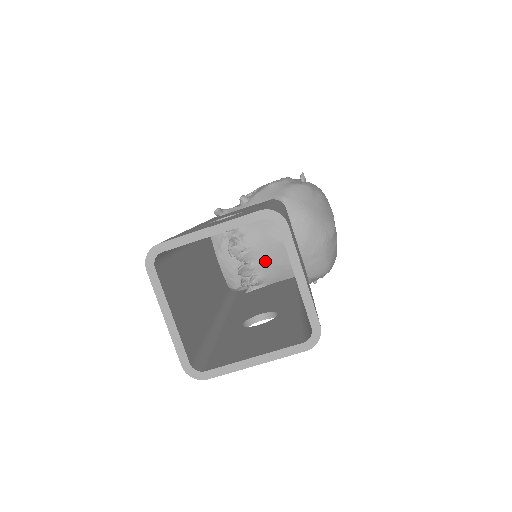
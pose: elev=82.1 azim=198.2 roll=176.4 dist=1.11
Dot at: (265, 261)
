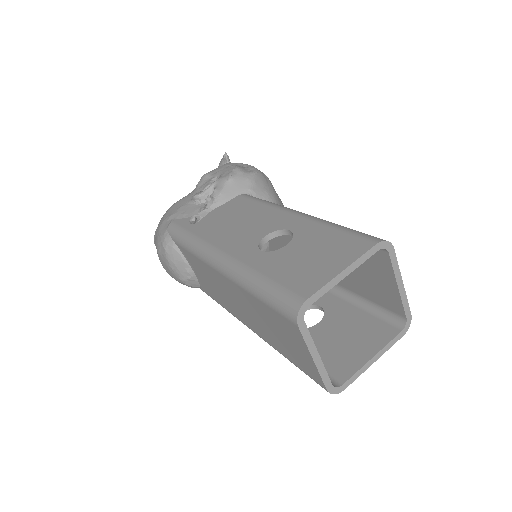
Dot at: occluded
